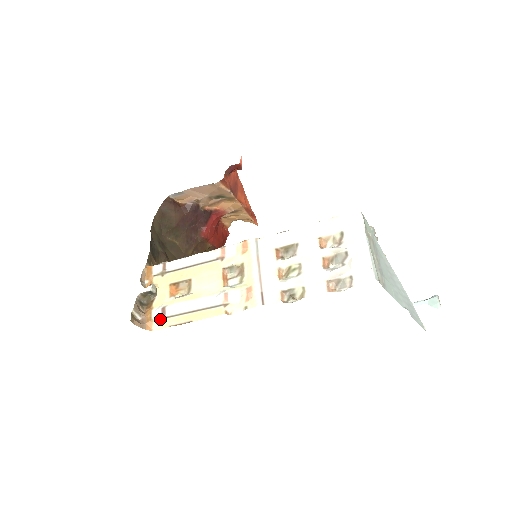
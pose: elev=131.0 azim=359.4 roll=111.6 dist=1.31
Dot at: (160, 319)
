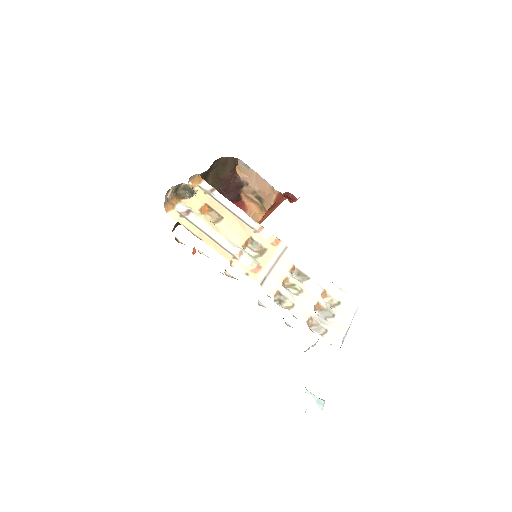
Dot at: (180, 213)
